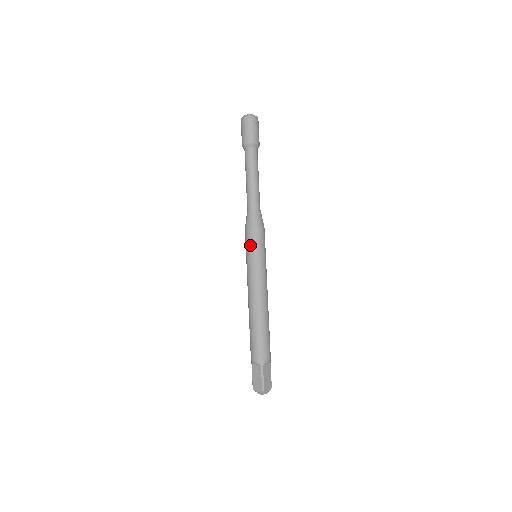
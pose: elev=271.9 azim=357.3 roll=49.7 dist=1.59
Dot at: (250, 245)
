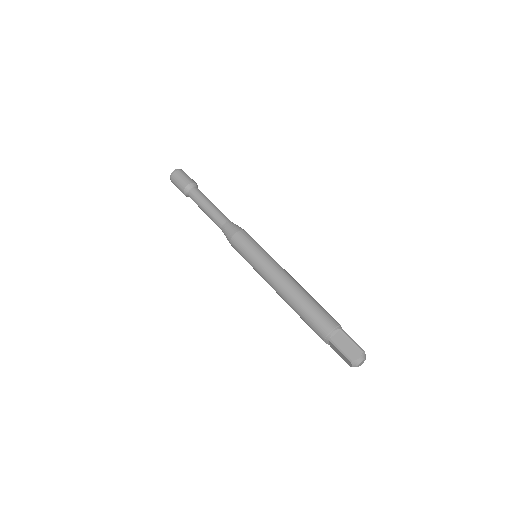
Dot at: (241, 254)
